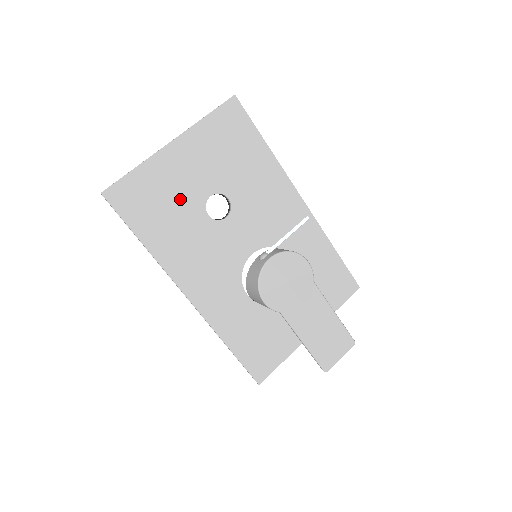
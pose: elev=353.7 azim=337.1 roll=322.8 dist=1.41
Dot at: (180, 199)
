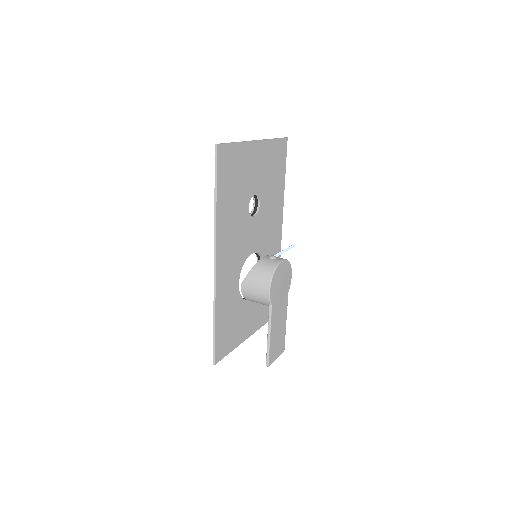
Dot at: (244, 184)
